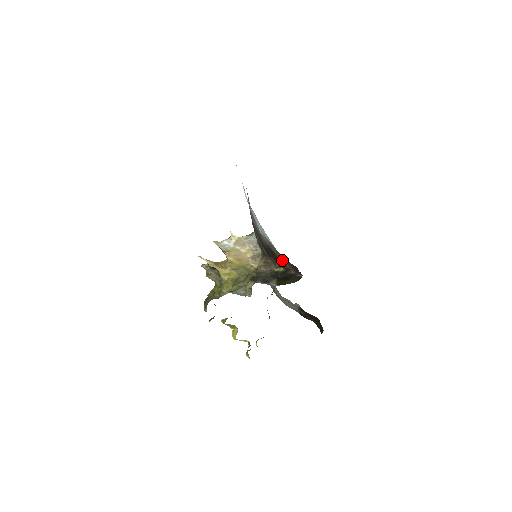
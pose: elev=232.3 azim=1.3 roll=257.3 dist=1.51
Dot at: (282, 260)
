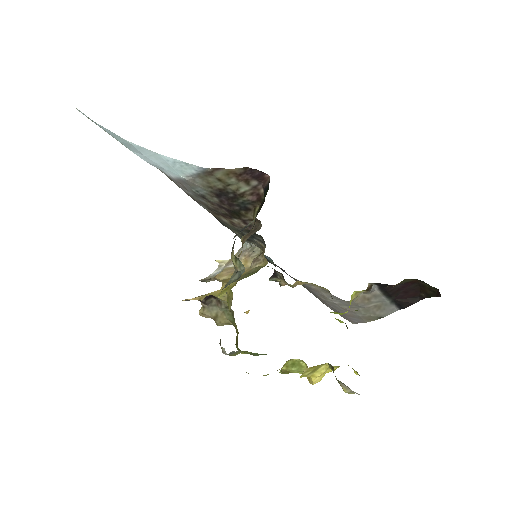
Dot at: (236, 187)
